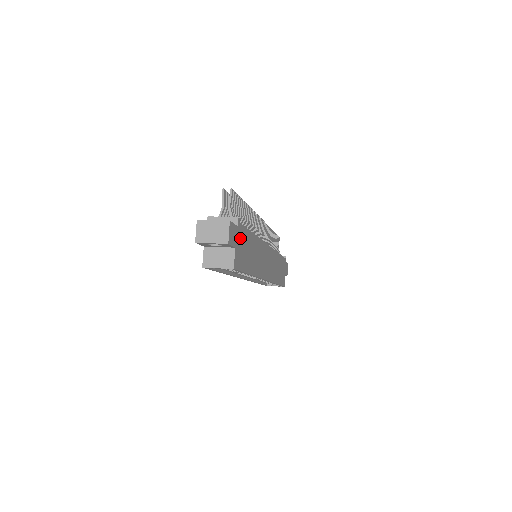
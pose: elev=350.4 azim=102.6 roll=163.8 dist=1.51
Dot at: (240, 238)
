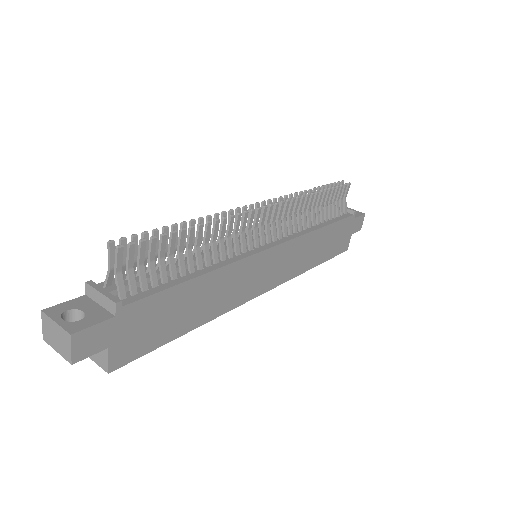
Dot at: (132, 321)
